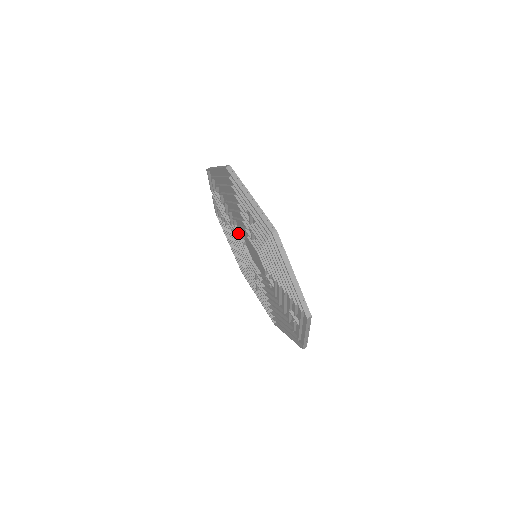
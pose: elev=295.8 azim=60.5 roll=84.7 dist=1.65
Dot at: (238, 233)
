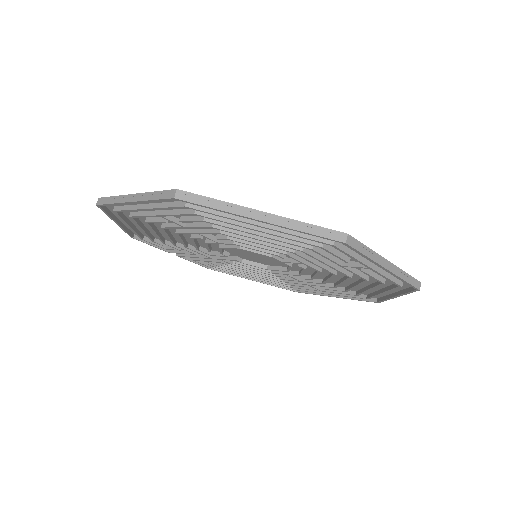
Dot at: (224, 258)
